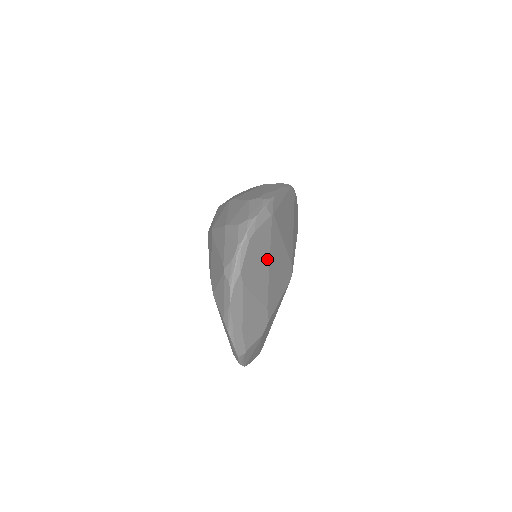
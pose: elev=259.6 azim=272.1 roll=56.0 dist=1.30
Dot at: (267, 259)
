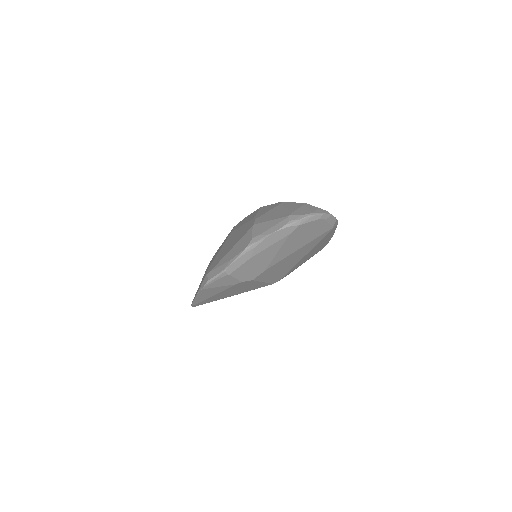
Dot at: (303, 244)
